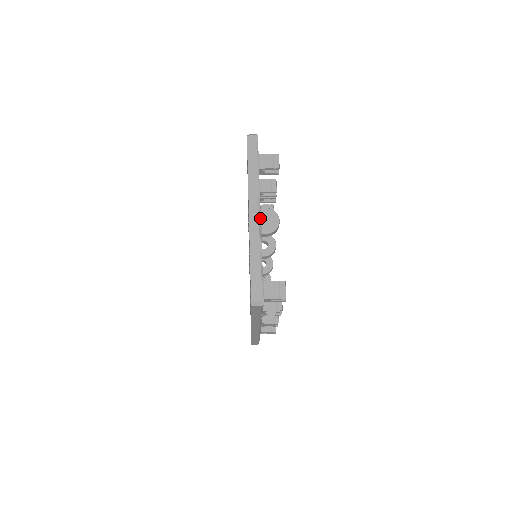
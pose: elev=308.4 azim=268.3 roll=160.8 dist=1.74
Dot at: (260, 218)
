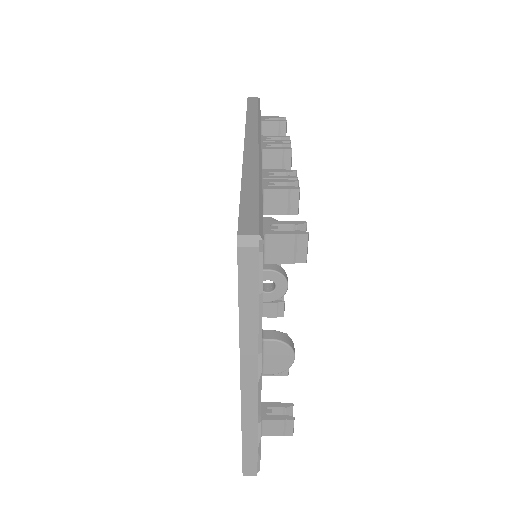
Dot at: (260, 388)
